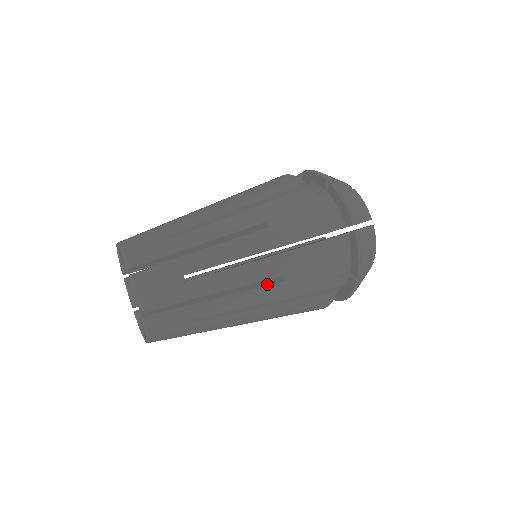
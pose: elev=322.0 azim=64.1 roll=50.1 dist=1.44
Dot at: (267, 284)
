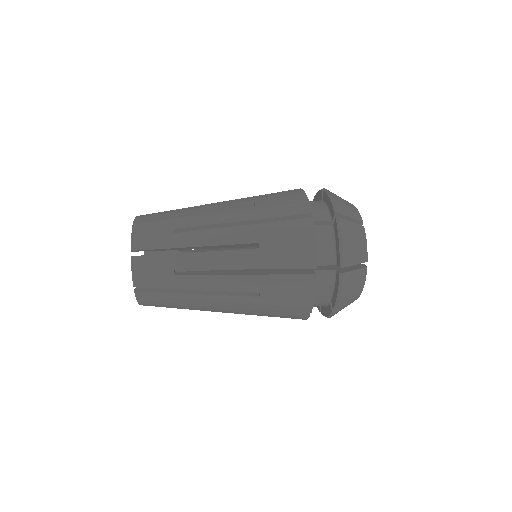
Dot at: (245, 295)
